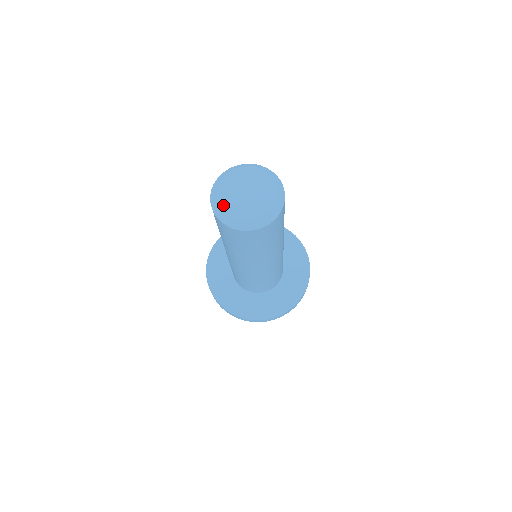
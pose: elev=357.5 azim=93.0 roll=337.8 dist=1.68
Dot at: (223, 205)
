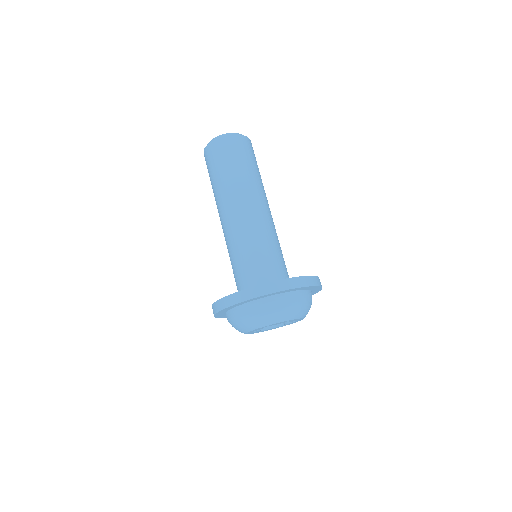
Dot at: occluded
